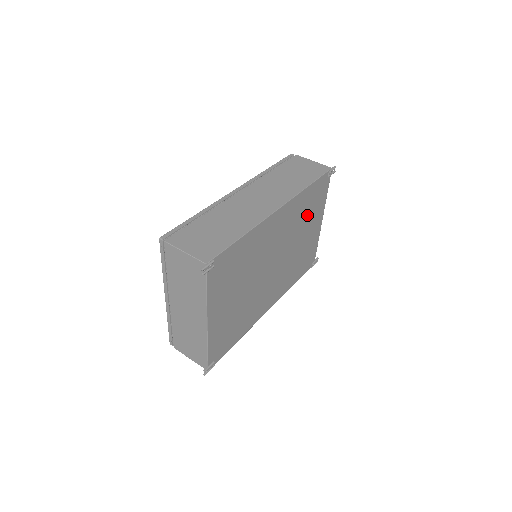
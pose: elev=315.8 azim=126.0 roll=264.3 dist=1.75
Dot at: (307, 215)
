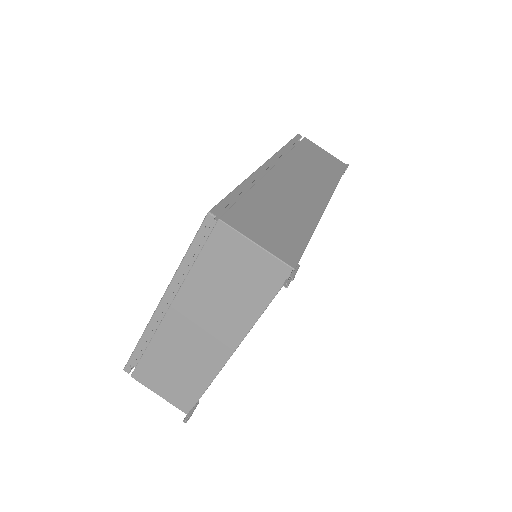
Dot at: occluded
